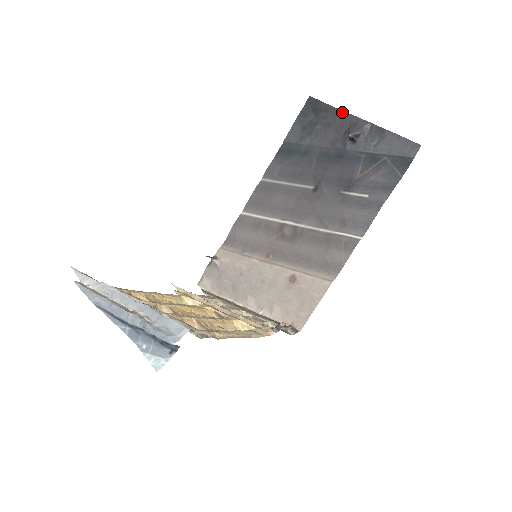
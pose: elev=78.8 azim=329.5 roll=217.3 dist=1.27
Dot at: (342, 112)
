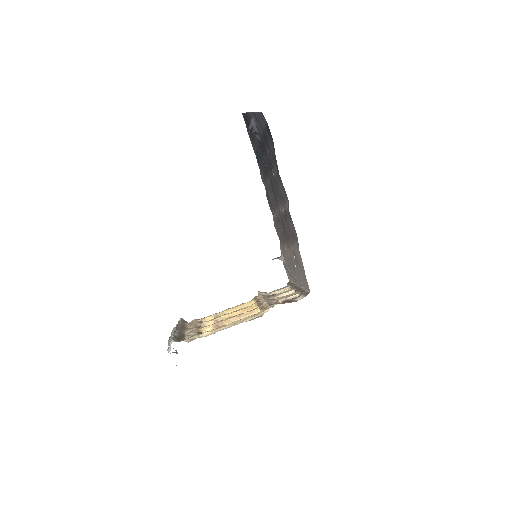
Dot at: (248, 114)
